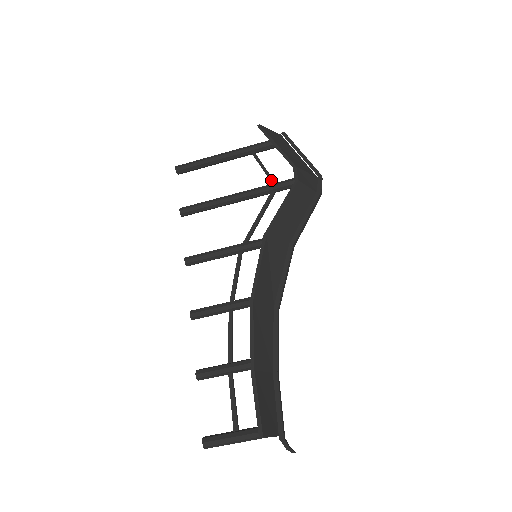
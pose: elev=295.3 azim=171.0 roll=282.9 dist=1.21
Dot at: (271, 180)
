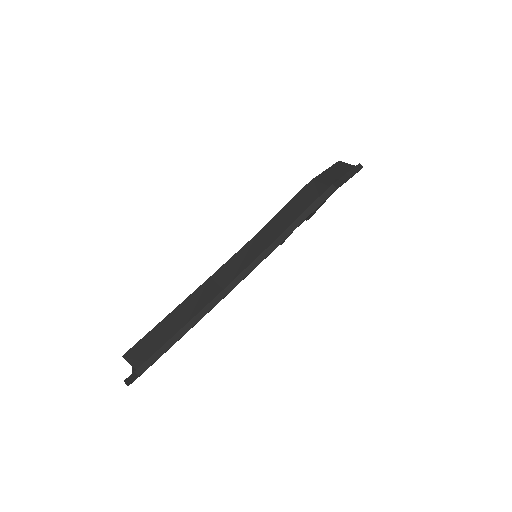
Dot at: occluded
